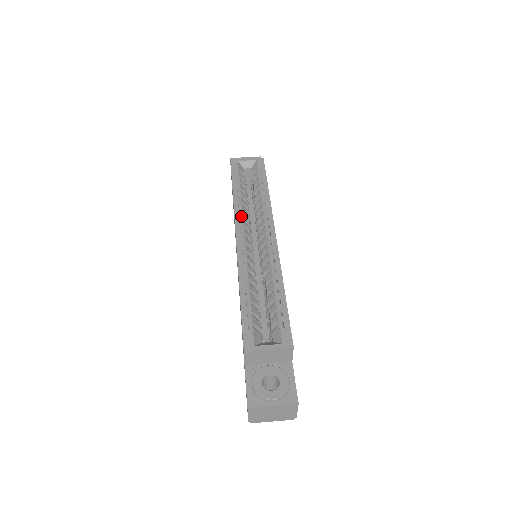
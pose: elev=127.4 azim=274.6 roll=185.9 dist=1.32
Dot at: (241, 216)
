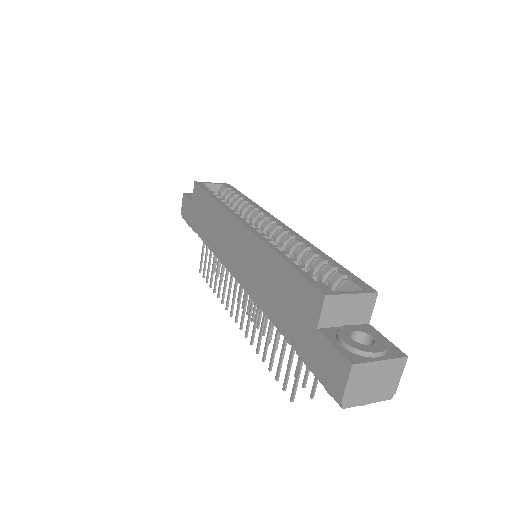
Dot at: (236, 211)
